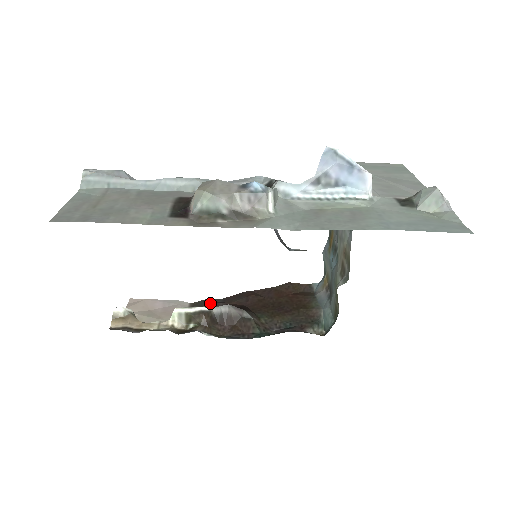
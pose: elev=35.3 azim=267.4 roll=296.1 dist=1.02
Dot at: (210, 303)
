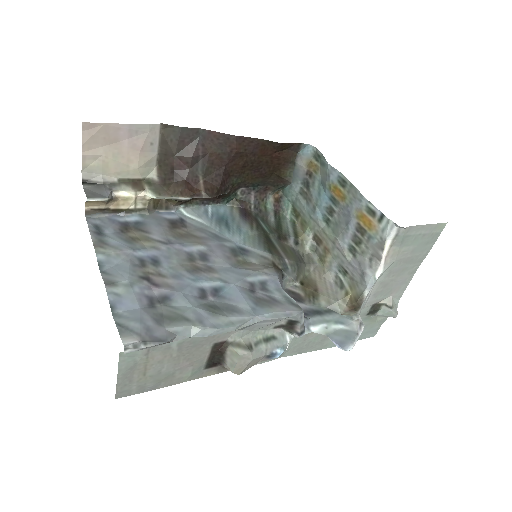
Dot at: (187, 140)
